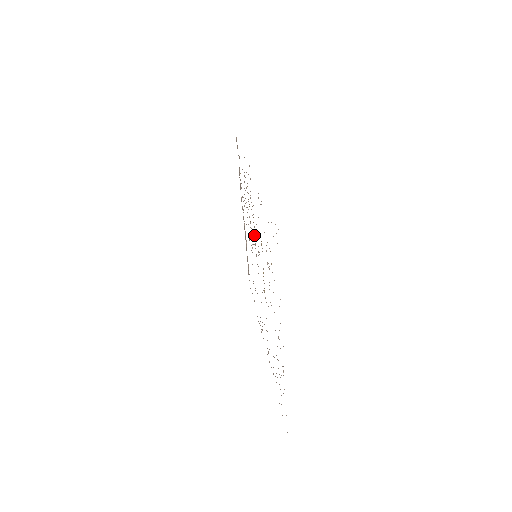
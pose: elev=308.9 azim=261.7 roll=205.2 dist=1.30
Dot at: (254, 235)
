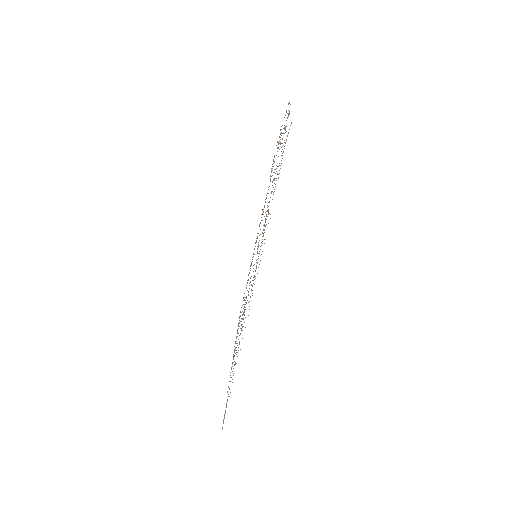
Dot at: (256, 260)
